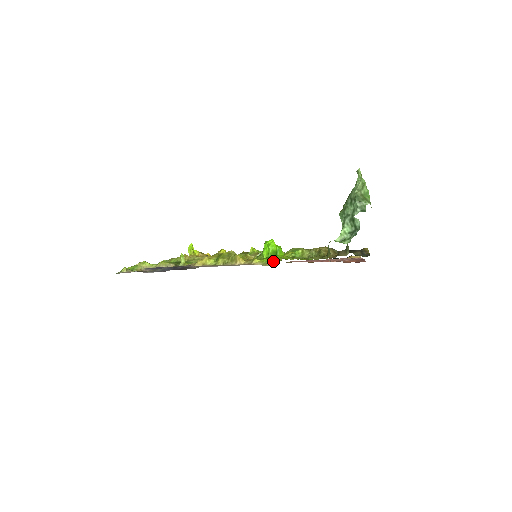
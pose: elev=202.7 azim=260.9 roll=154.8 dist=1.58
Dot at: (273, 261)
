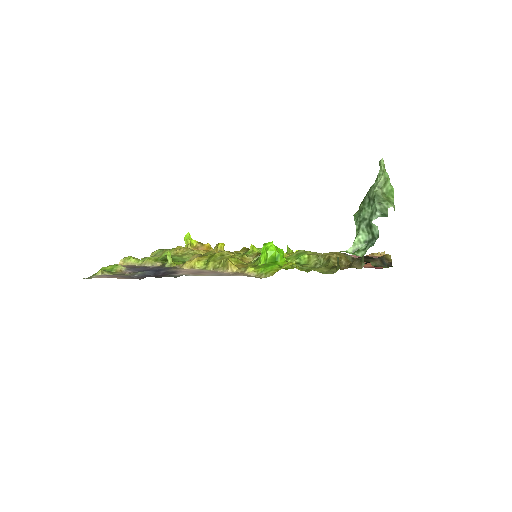
Dot at: (269, 272)
